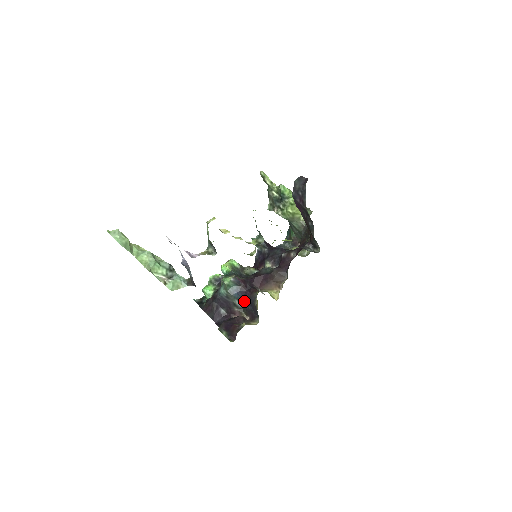
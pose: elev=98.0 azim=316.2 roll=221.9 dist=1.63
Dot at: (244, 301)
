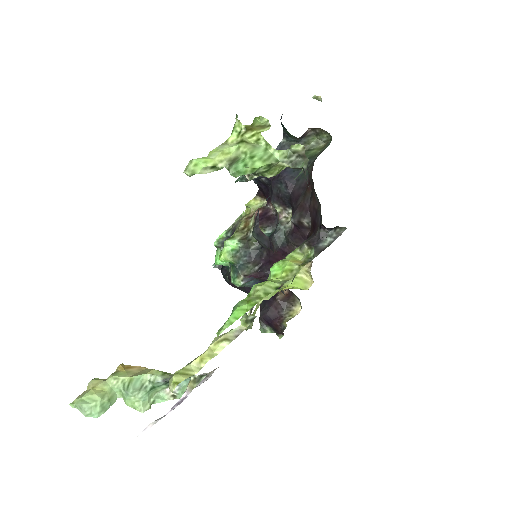
Dot at: occluded
